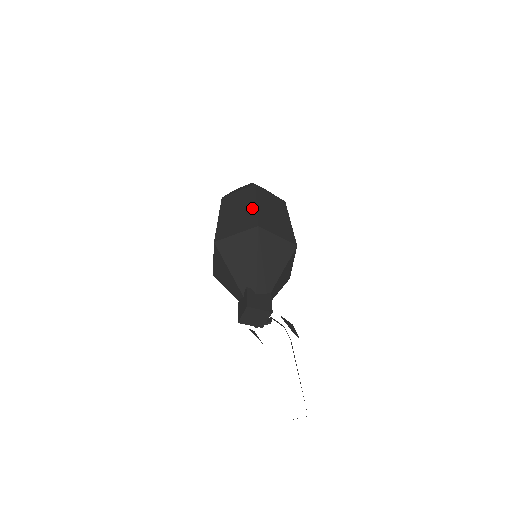
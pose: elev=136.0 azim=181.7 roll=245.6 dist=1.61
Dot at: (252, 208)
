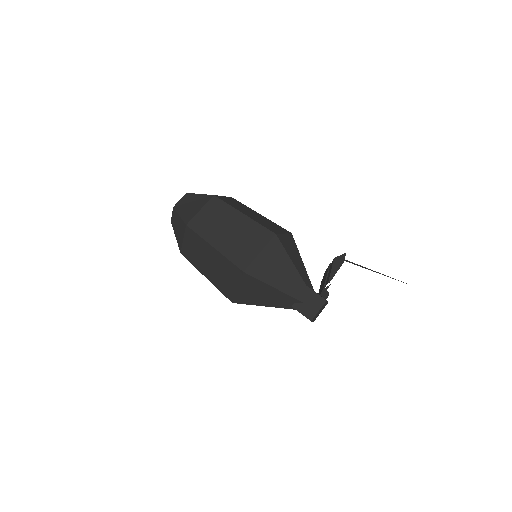
Dot at: (216, 255)
